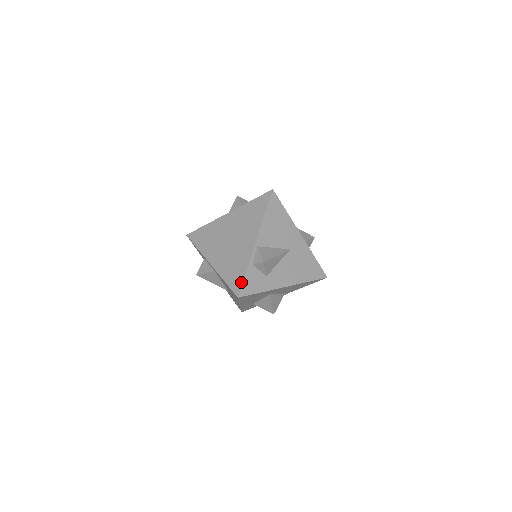
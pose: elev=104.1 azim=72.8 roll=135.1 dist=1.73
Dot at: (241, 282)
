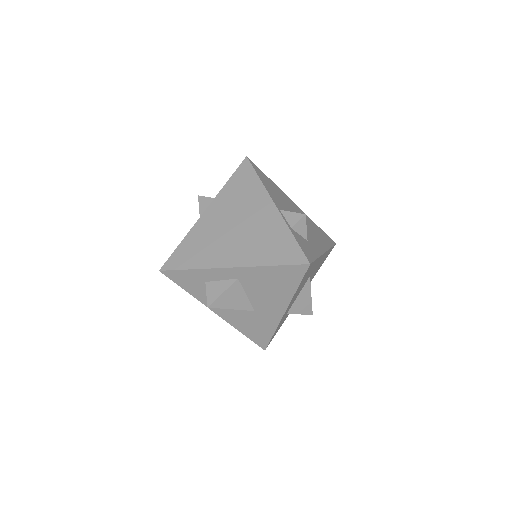
Dot at: (298, 248)
